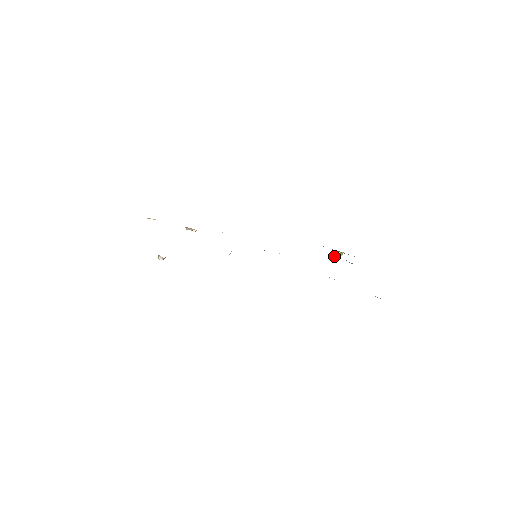
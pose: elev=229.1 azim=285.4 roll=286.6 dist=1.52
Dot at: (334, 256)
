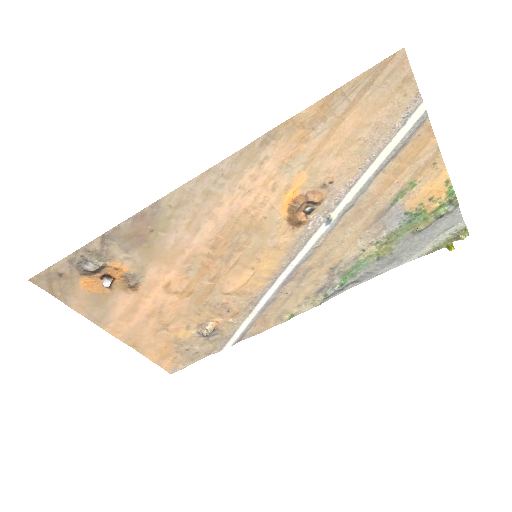
Dot at: (414, 233)
